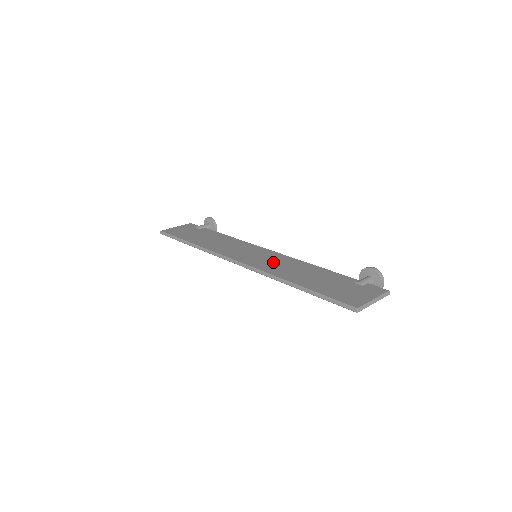
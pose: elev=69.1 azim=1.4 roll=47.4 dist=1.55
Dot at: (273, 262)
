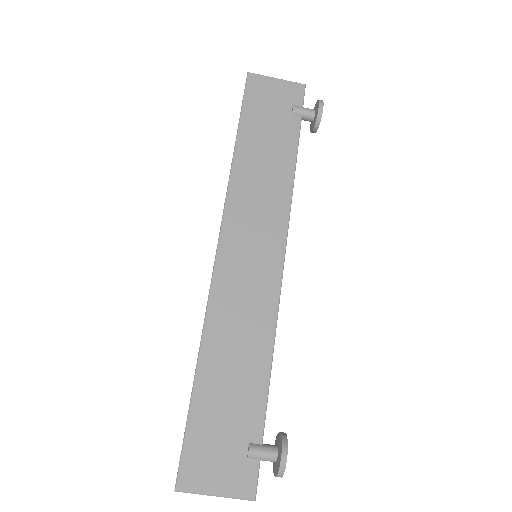
Dot at: (244, 296)
